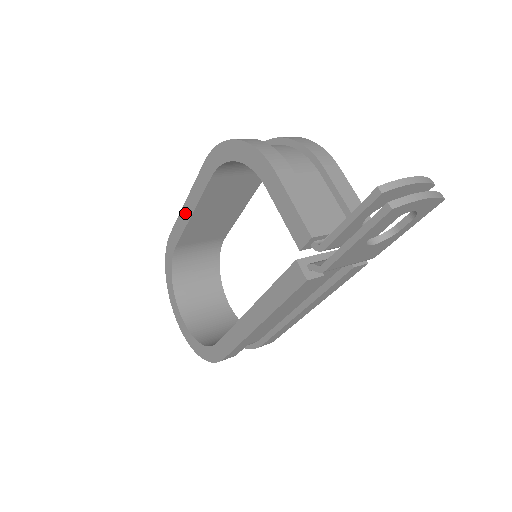
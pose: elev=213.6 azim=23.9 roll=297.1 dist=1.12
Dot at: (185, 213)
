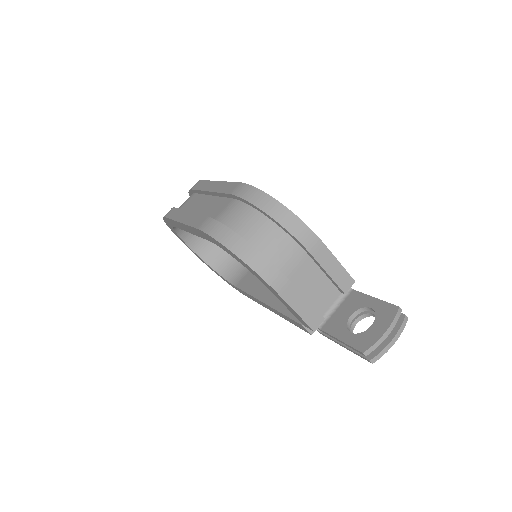
Dot at: (181, 226)
